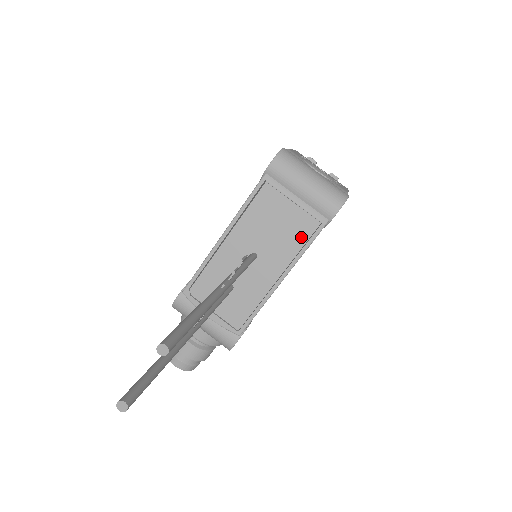
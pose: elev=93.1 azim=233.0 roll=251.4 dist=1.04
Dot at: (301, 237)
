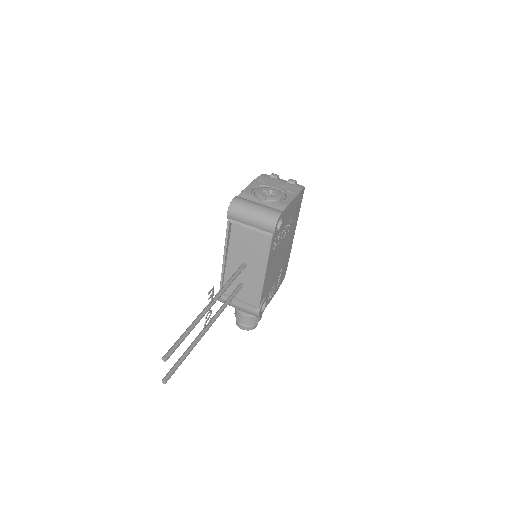
Dot at: (264, 246)
